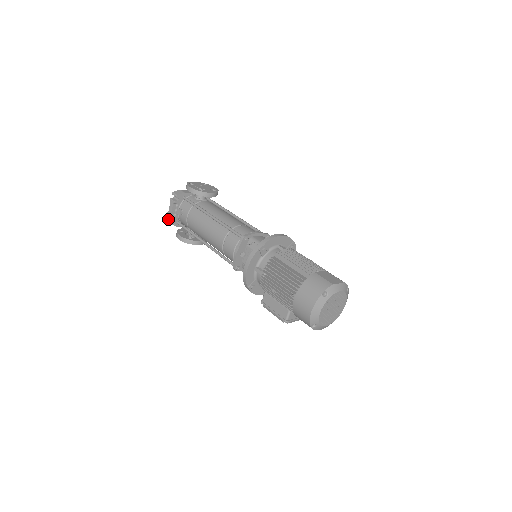
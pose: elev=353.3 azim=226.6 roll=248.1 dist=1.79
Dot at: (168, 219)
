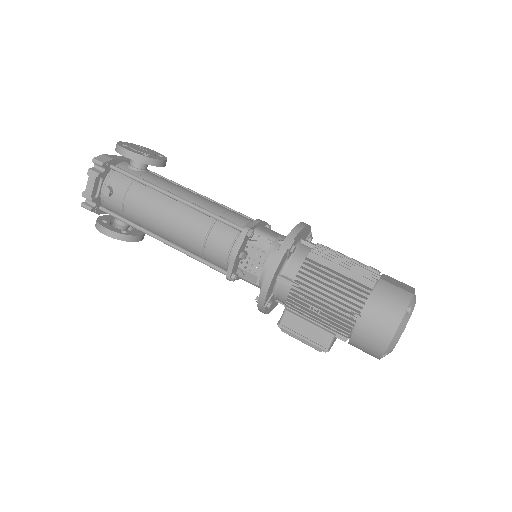
Dot at: (83, 202)
